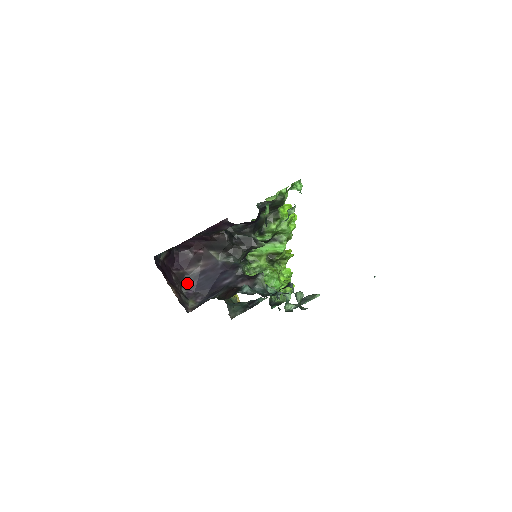
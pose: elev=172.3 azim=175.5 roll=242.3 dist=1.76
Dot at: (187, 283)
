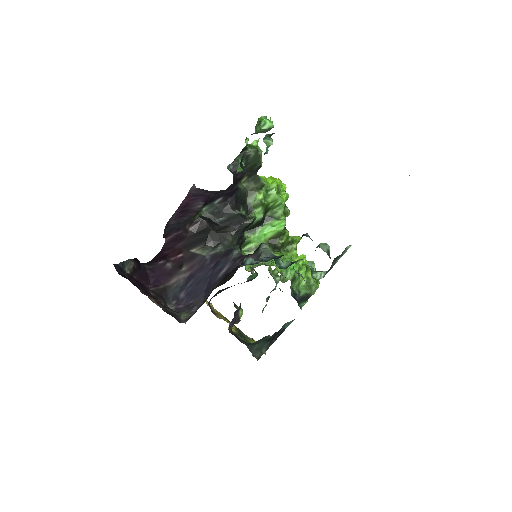
Dot at: (173, 298)
